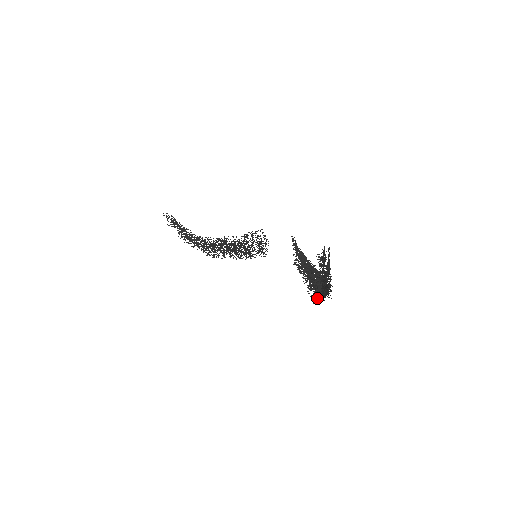
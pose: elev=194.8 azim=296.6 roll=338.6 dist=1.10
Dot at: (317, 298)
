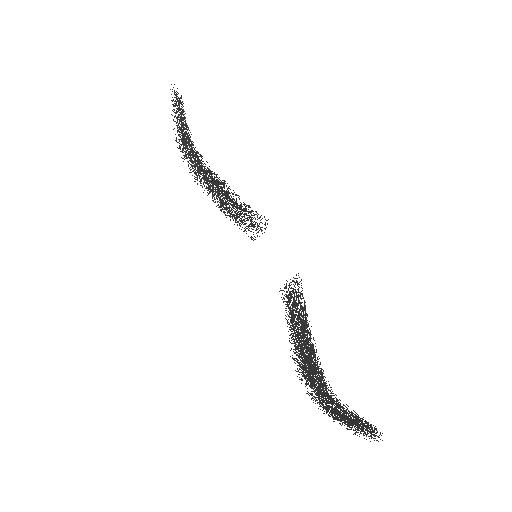
Dot at: occluded
